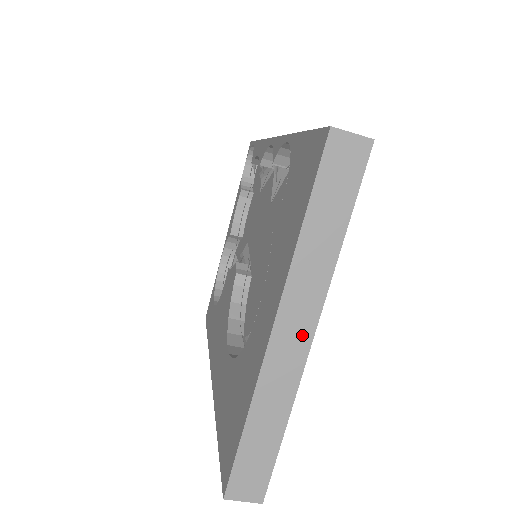
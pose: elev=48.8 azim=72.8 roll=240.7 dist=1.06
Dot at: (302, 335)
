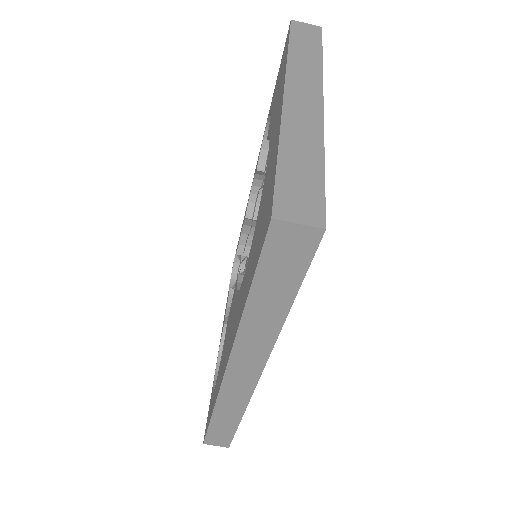
Dot at: (312, 99)
